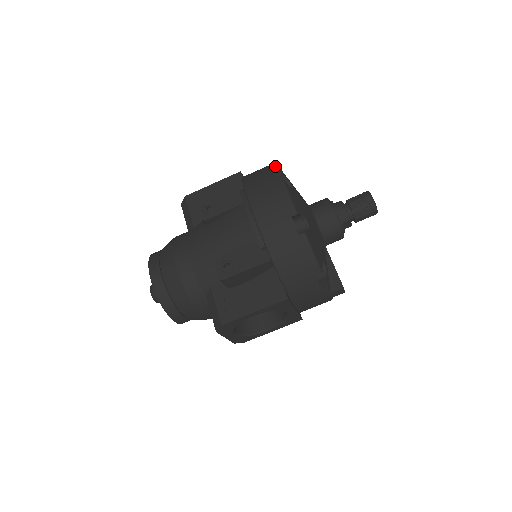
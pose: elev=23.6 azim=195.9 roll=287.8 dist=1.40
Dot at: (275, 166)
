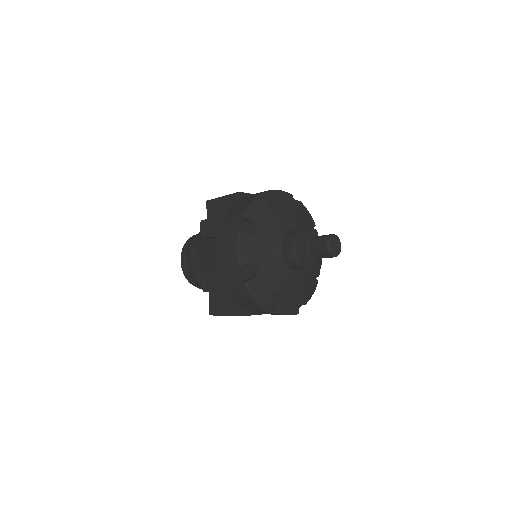
Dot at: (244, 211)
